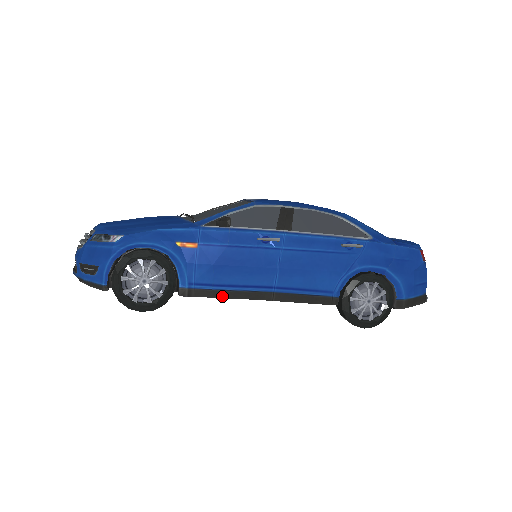
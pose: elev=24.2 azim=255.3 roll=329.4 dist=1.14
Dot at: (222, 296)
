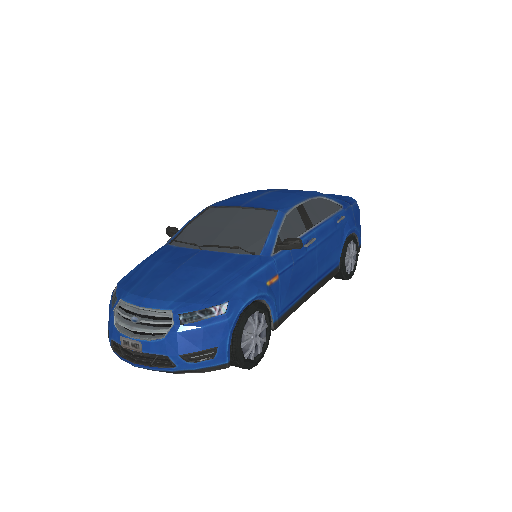
Dot at: (294, 310)
